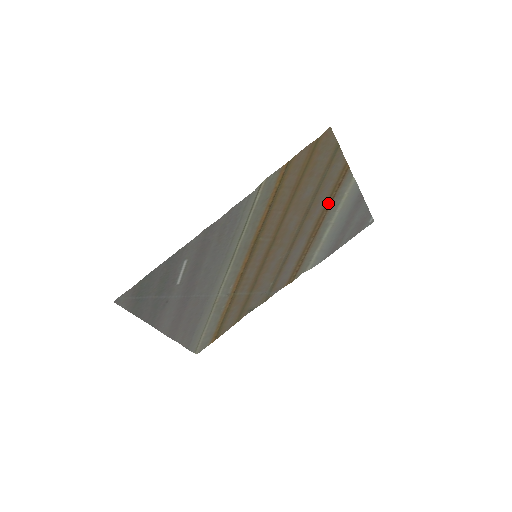
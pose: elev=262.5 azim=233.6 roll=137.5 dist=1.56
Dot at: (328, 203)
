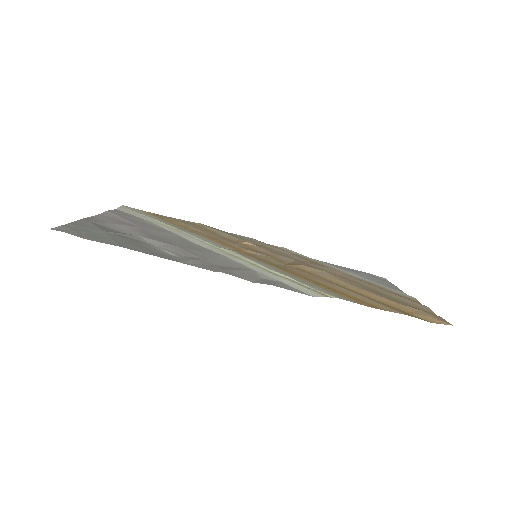
Dot at: (369, 283)
